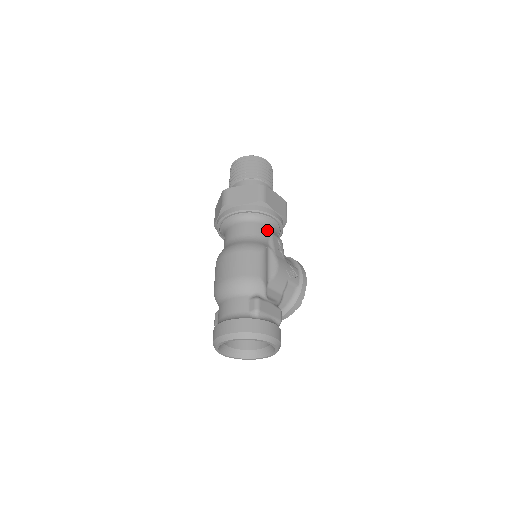
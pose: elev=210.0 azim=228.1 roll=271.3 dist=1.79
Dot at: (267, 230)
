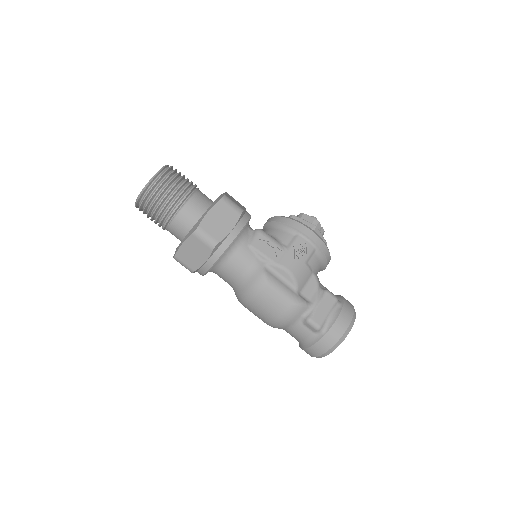
Dot at: (245, 250)
